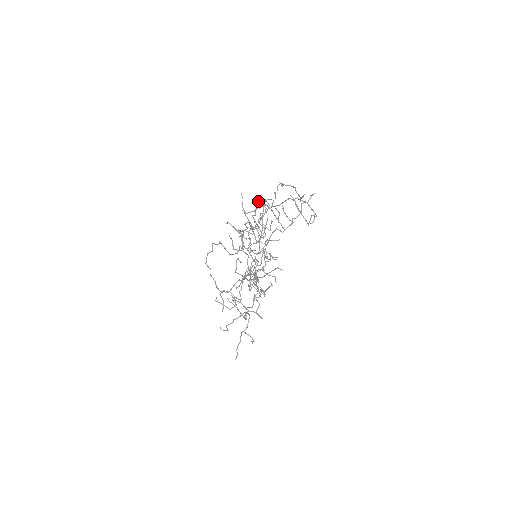
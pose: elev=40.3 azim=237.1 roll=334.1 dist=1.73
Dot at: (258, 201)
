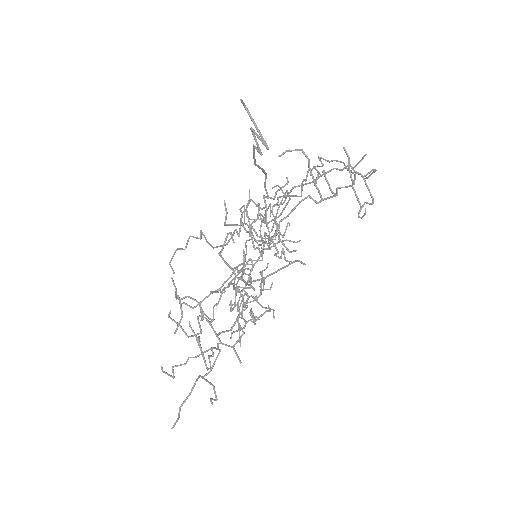
Dot at: occluded
